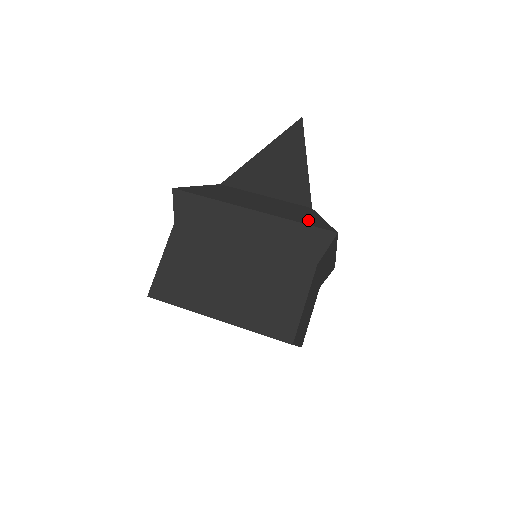
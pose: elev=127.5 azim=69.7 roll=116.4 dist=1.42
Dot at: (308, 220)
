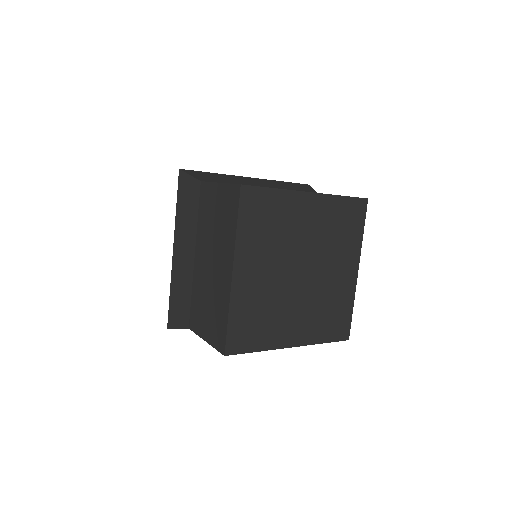
Dot at: occluded
